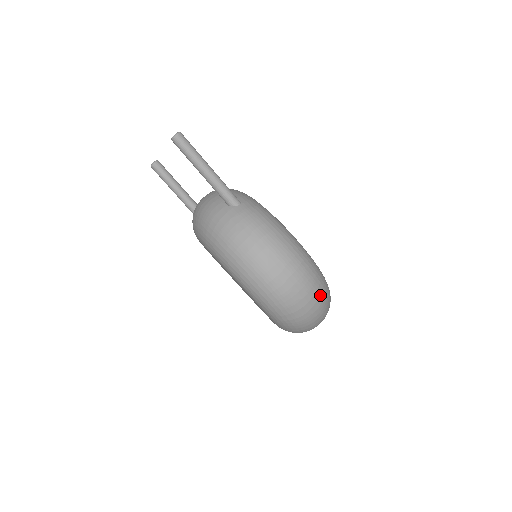
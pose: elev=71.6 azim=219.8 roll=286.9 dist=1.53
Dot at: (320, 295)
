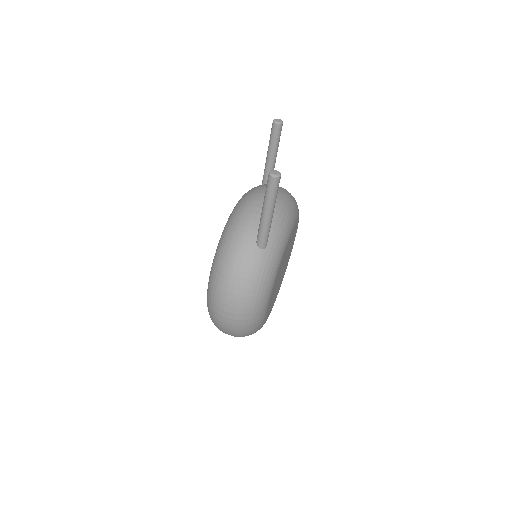
Dot at: (241, 335)
